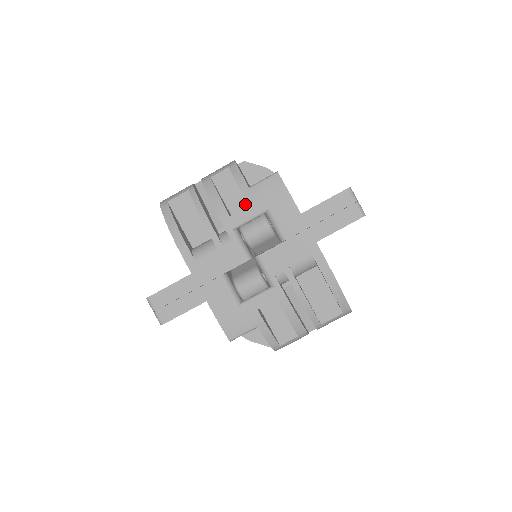
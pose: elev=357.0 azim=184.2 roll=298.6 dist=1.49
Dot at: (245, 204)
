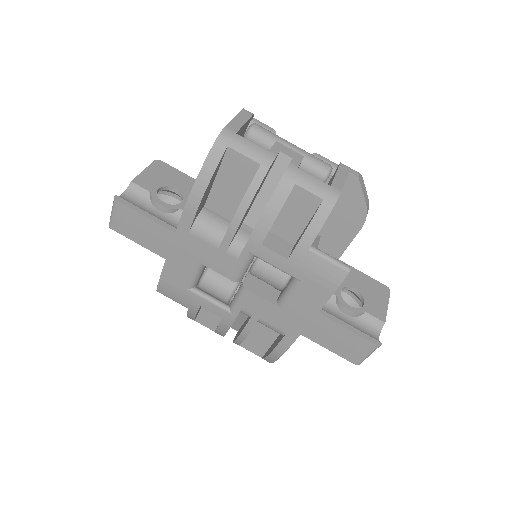
Dot at: (293, 238)
